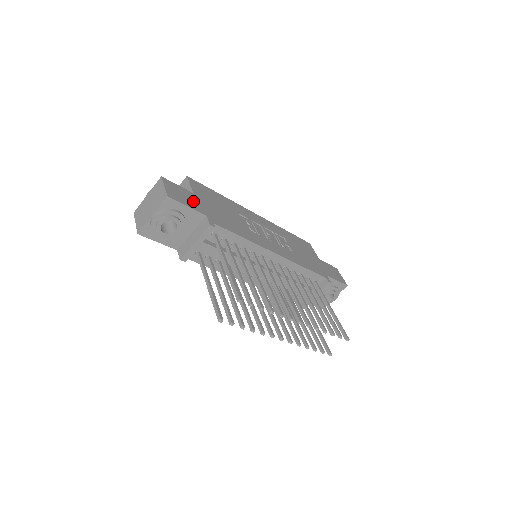
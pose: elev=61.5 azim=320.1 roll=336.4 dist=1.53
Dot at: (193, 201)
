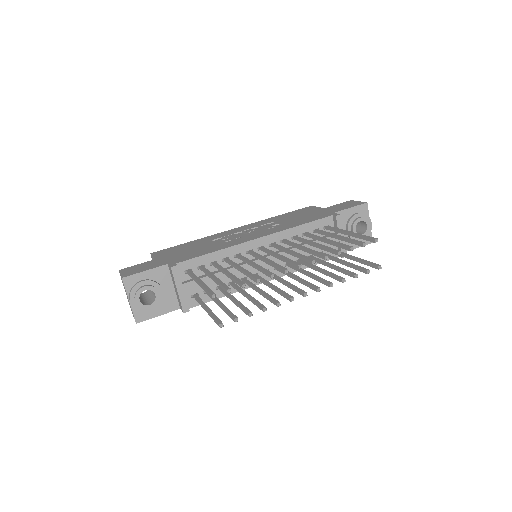
Dot at: (153, 264)
